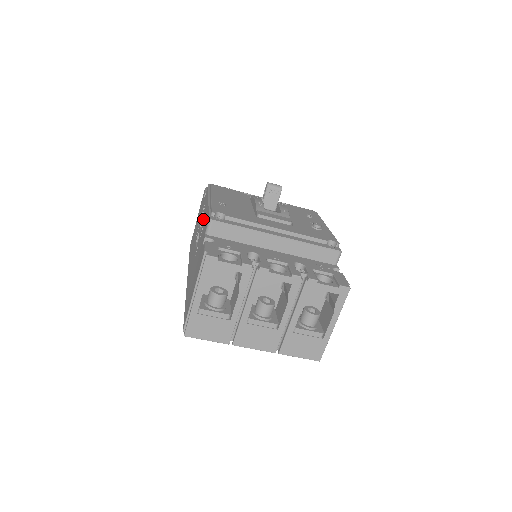
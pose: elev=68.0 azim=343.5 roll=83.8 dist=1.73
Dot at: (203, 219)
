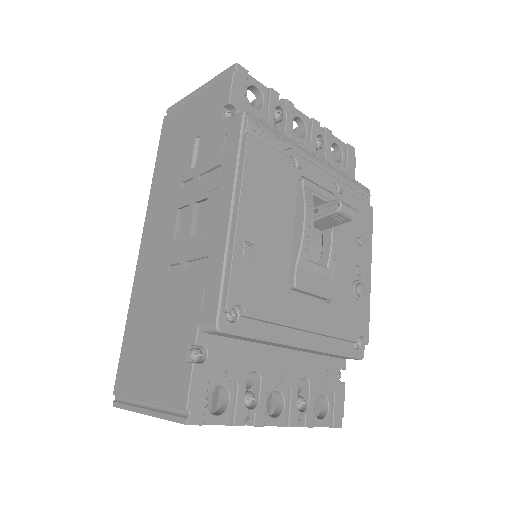
Dot at: (205, 225)
